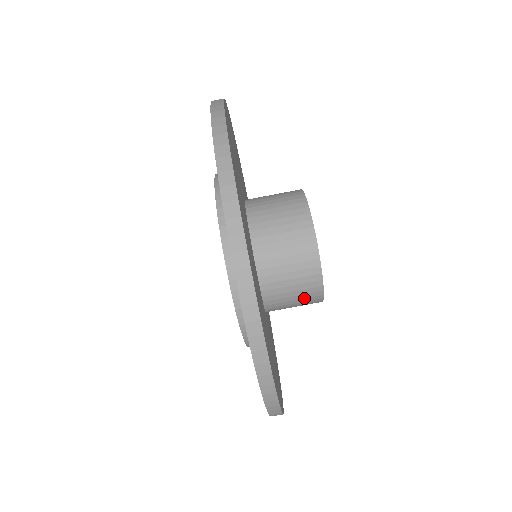
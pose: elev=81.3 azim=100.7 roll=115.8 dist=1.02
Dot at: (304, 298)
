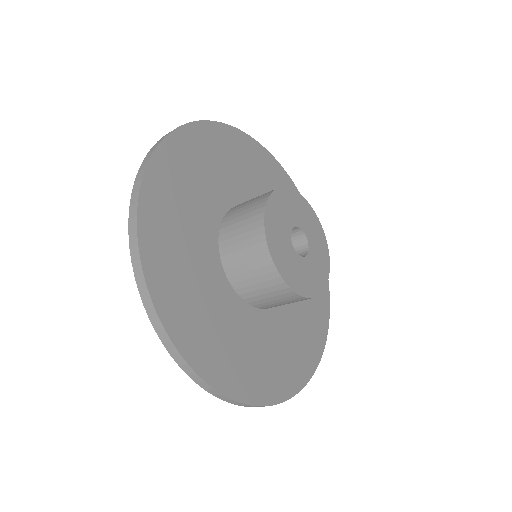
Dot at: occluded
